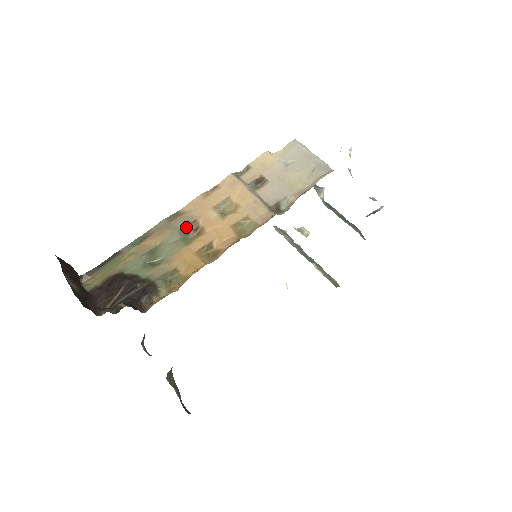
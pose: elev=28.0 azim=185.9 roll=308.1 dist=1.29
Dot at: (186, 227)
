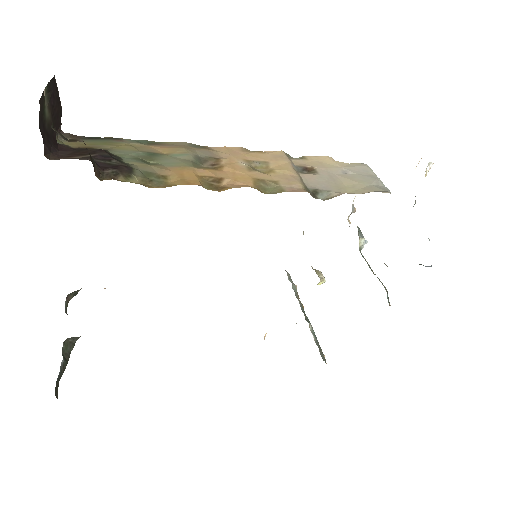
Dot at: (205, 158)
